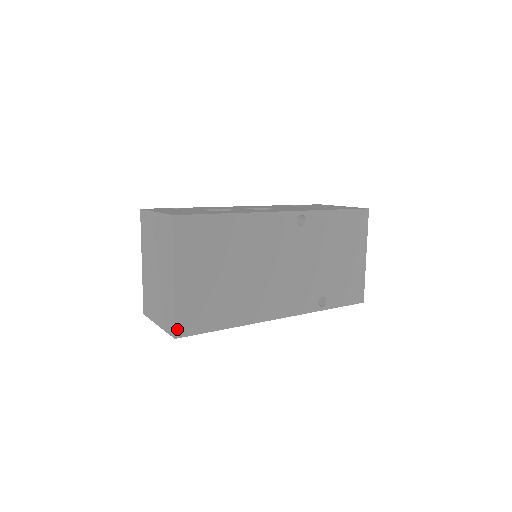
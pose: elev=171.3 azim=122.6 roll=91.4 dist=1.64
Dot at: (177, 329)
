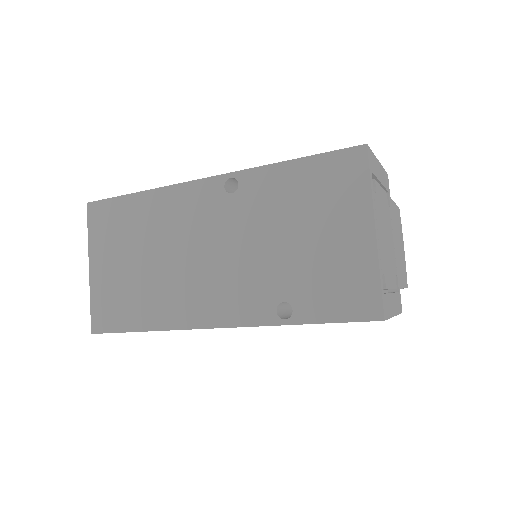
Dot at: (93, 323)
